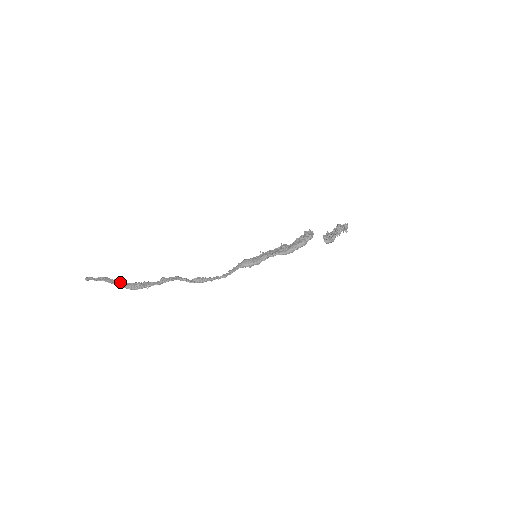
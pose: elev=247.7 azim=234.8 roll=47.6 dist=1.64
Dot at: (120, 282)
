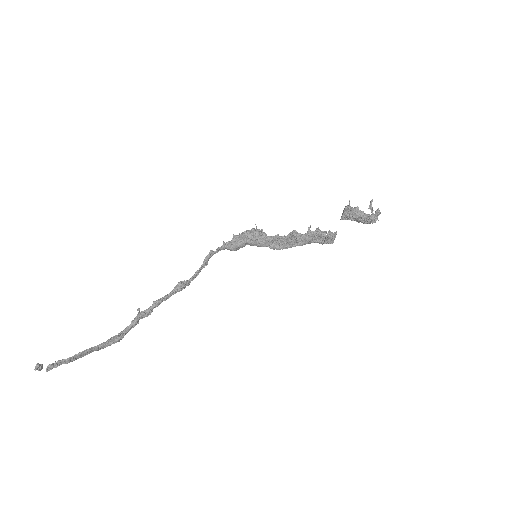
Dot at: (91, 352)
